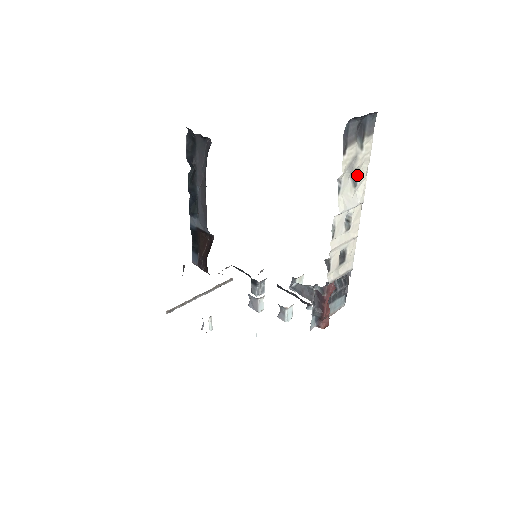
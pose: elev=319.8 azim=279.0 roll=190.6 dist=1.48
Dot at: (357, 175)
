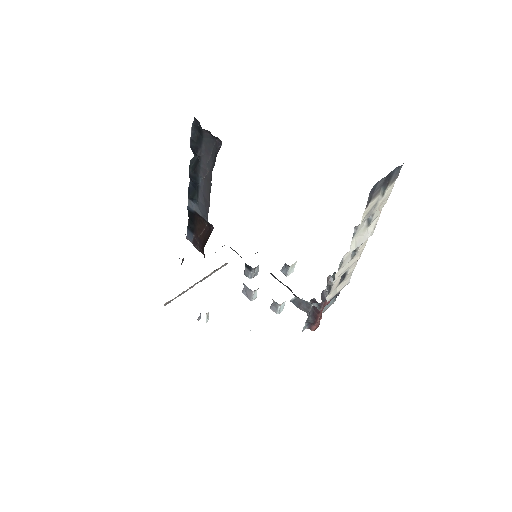
Dot at: (373, 216)
